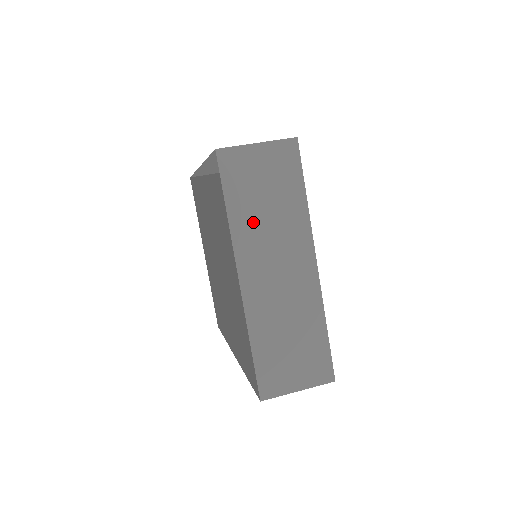
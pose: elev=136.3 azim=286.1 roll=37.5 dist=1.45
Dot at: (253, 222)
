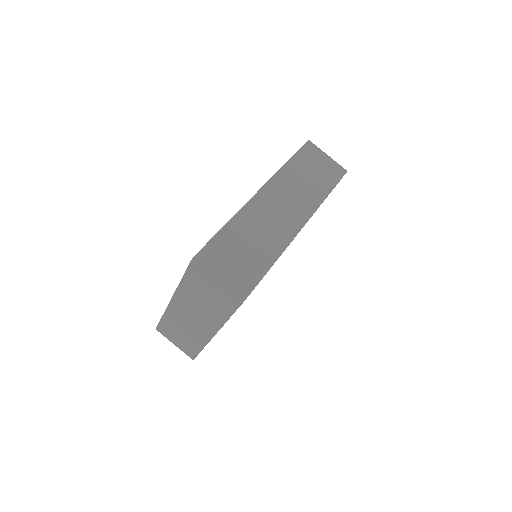
Dot at: (193, 295)
